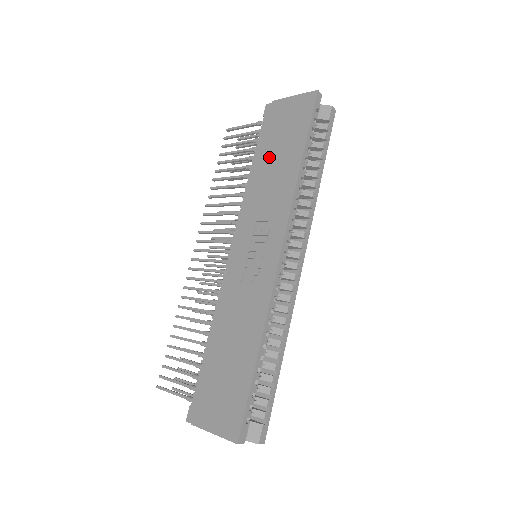
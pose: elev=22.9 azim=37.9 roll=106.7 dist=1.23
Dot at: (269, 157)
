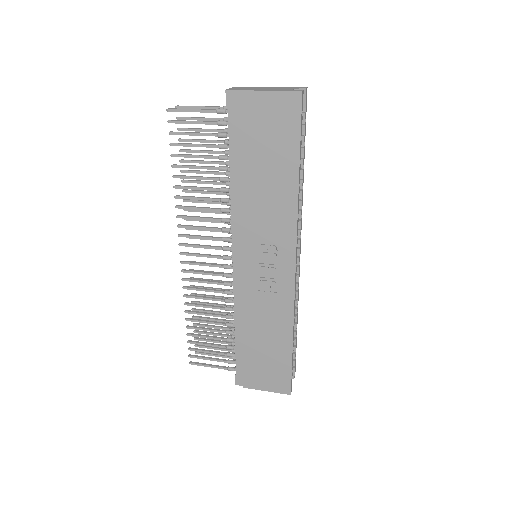
Dot at: (254, 169)
